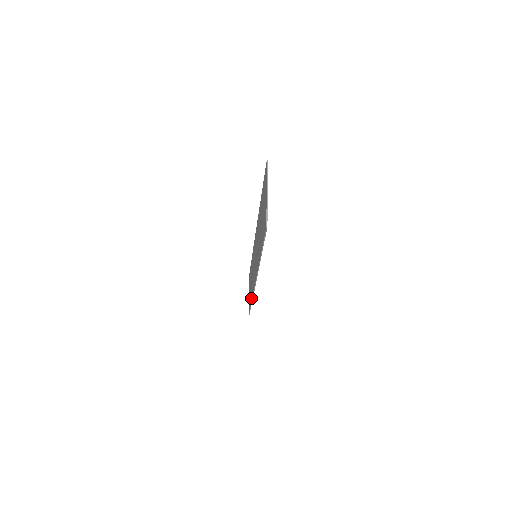
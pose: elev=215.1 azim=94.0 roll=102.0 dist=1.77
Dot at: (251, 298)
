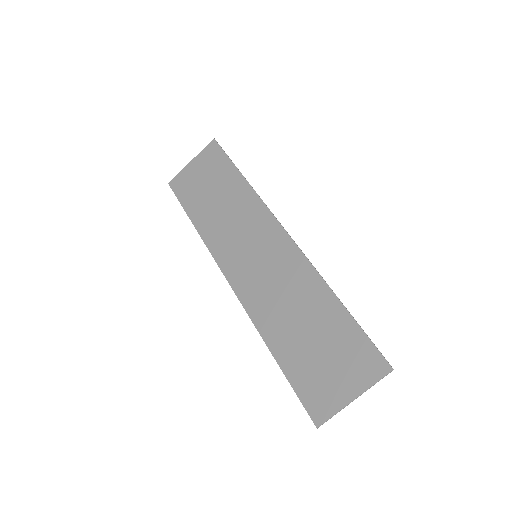
Dot at: (198, 223)
